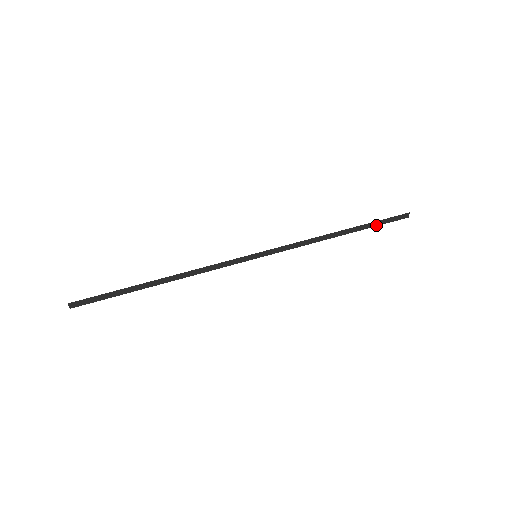
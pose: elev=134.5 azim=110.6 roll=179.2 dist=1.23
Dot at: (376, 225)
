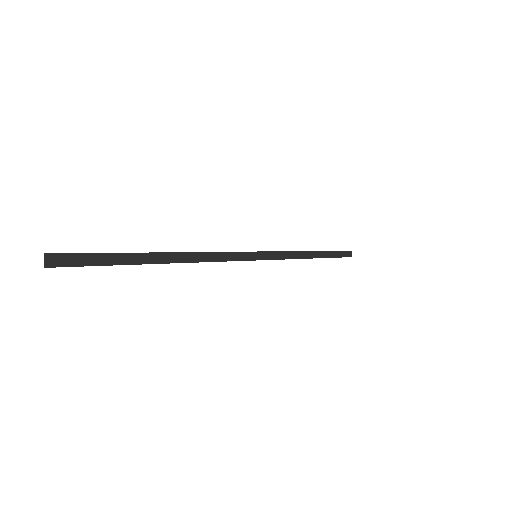
Dot at: (335, 256)
